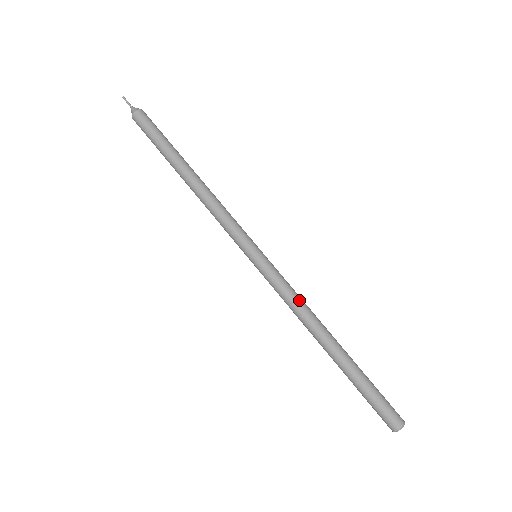
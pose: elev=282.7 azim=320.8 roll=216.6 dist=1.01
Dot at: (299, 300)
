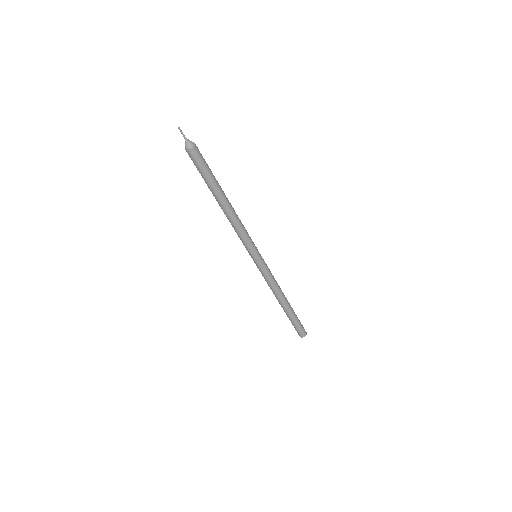
Dot at: (275, 282)
